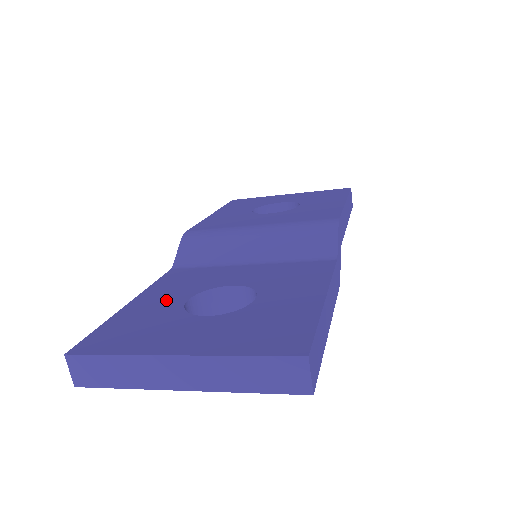
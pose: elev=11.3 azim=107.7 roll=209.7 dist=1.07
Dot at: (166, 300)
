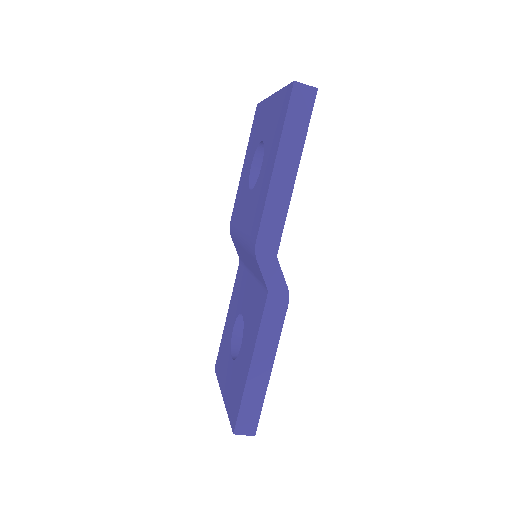
Dot at: (231, 322)
